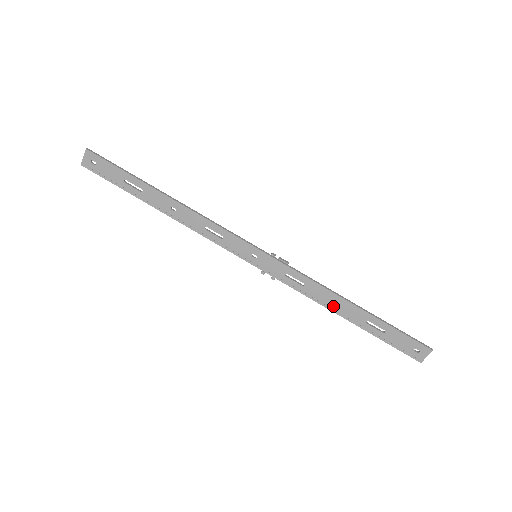
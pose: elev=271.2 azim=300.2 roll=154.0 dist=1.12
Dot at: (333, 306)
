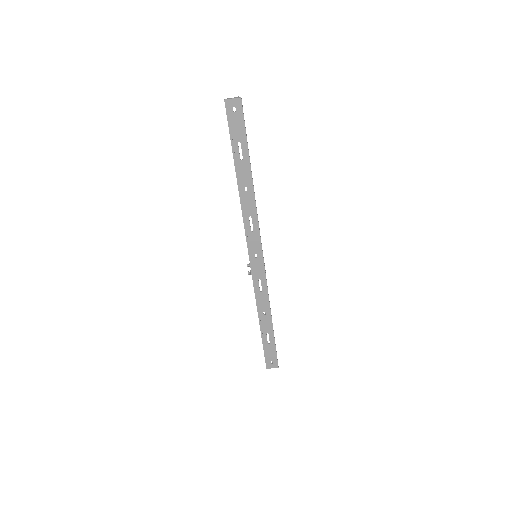
Dot at: (262, 313)
